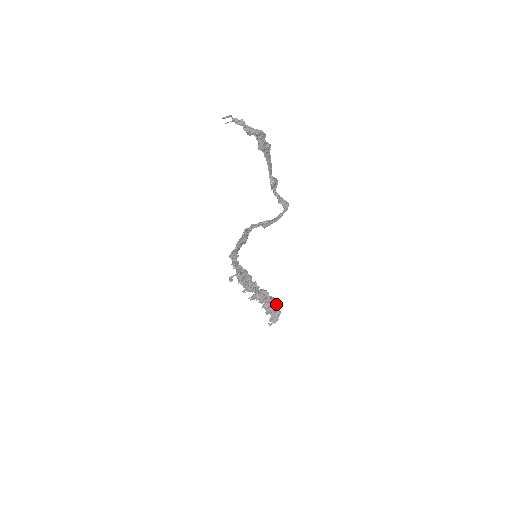
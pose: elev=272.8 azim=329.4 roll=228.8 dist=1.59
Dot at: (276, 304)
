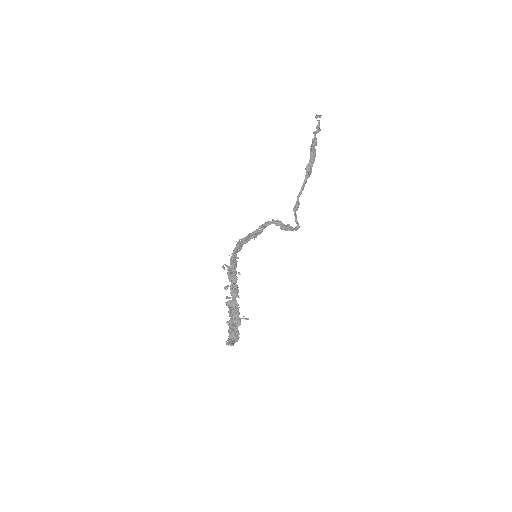
Dot at: (245, 318)
